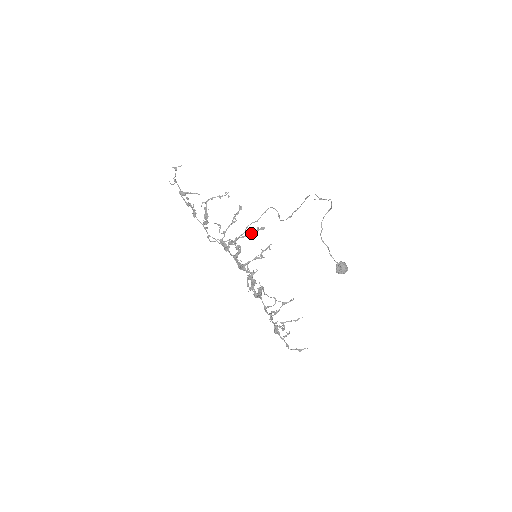
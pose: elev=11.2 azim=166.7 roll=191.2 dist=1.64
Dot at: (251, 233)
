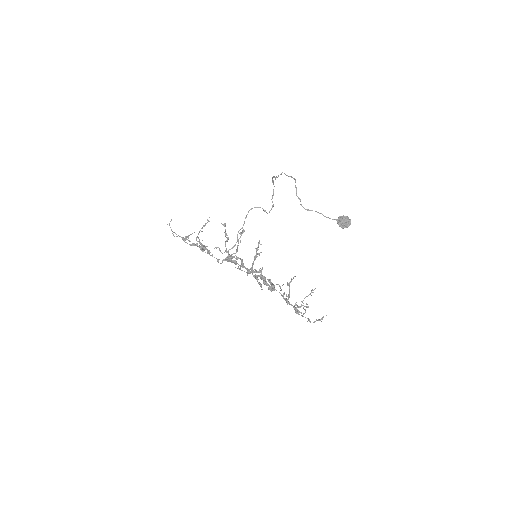
Dot at: (237, 241)
